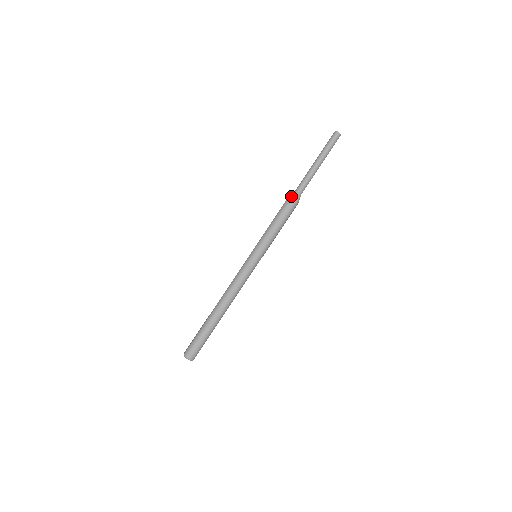
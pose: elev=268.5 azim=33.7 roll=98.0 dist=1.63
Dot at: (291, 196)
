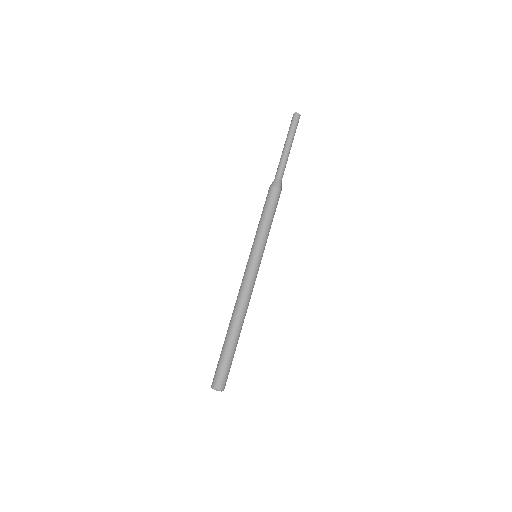
Dot at: (271, 185)
